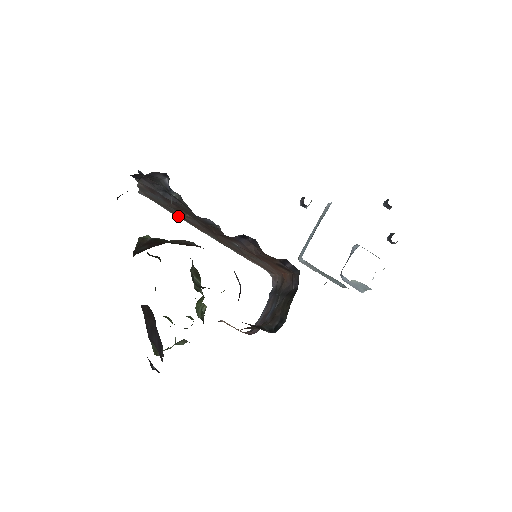
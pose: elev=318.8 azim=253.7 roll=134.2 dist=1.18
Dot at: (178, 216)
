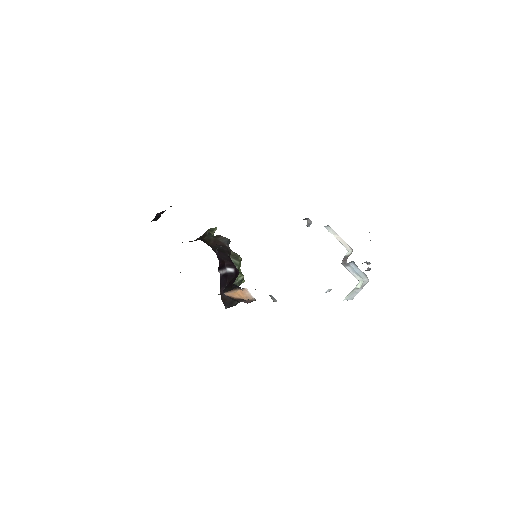
Dot at: occluded
